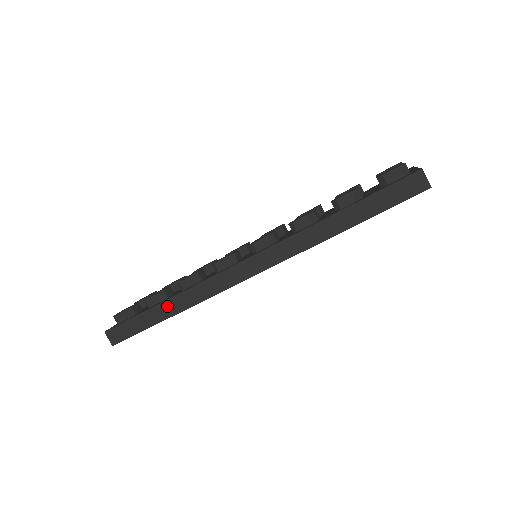
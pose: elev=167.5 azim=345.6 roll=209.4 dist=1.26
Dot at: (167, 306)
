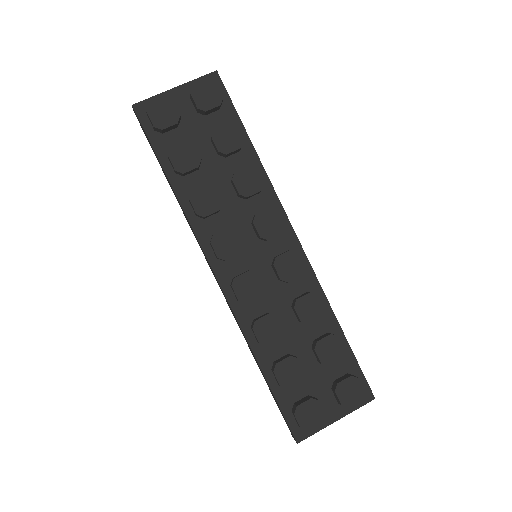
Dot at: (171, 187)
